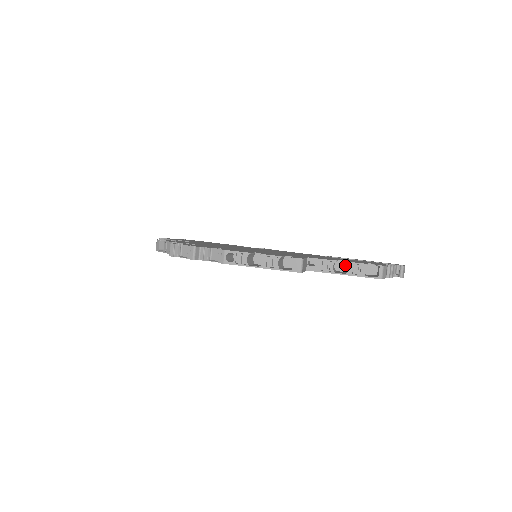
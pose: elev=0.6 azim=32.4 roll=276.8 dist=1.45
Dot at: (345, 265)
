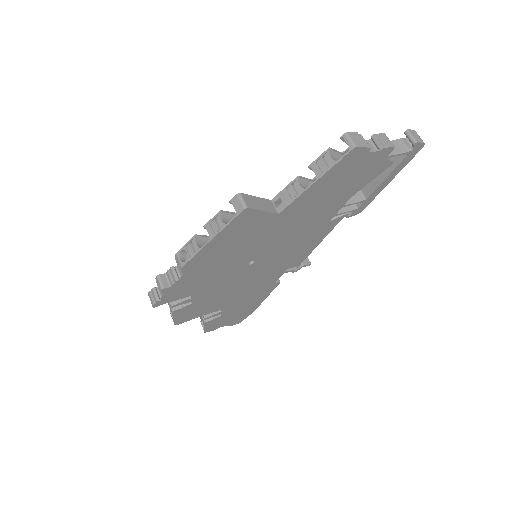
Dot at: occluded
